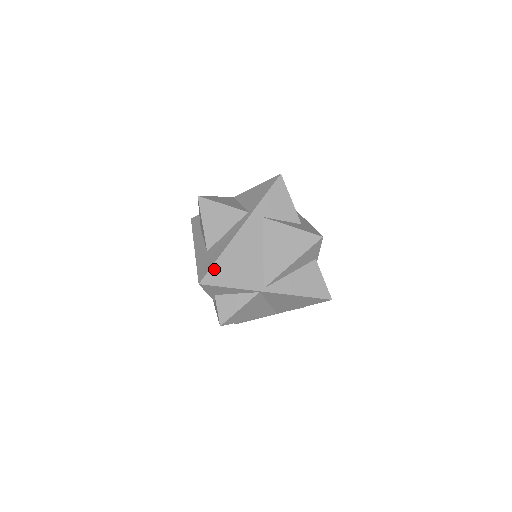
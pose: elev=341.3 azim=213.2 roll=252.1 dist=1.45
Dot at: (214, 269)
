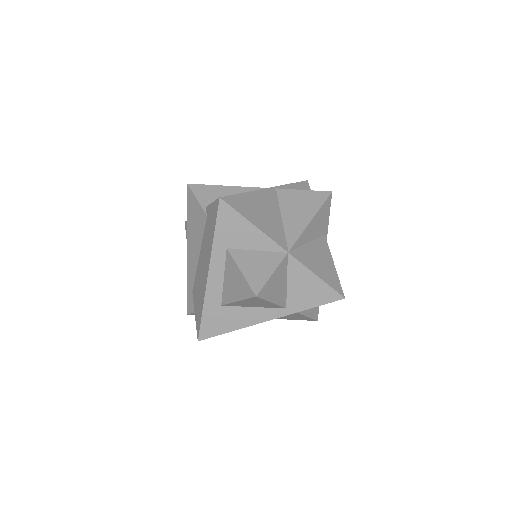
Dot at: (219, 334)
